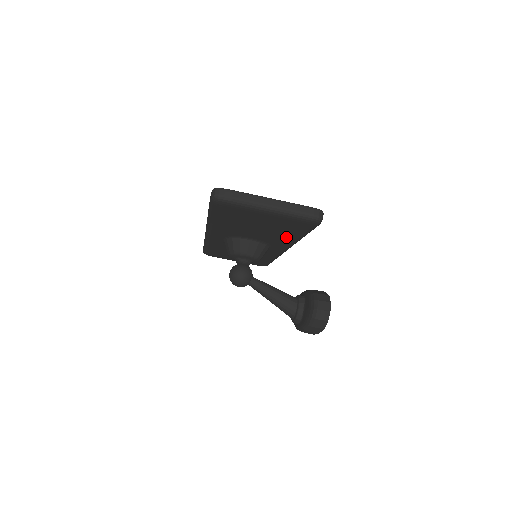
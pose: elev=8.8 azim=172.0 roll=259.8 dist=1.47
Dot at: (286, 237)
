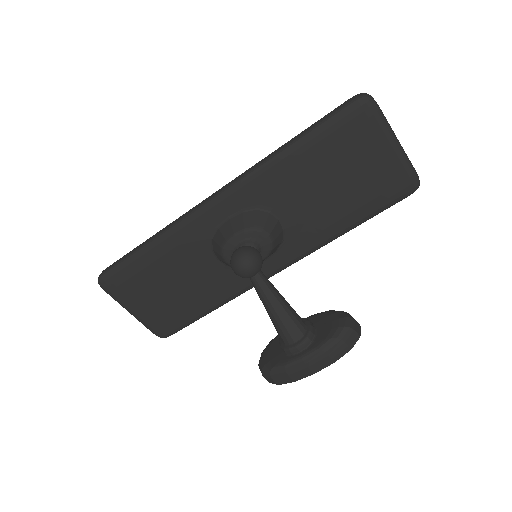
Dot at: (336, 221)
